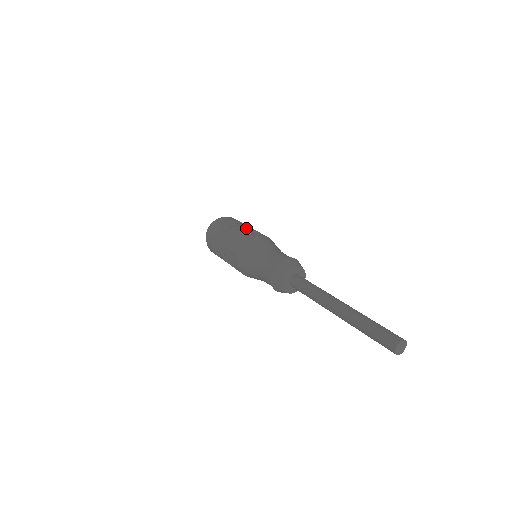
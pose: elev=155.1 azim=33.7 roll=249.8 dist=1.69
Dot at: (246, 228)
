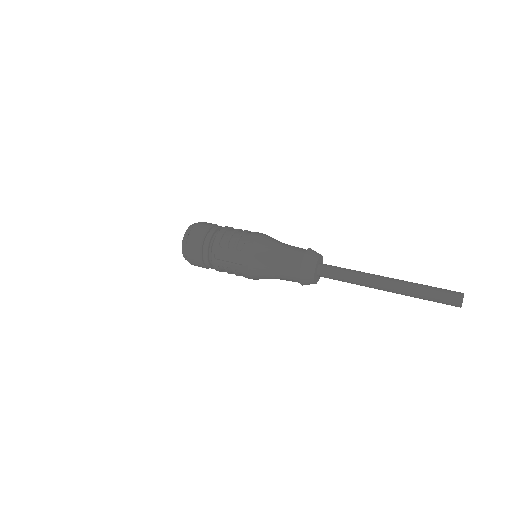
Dot at: (234, 231)
